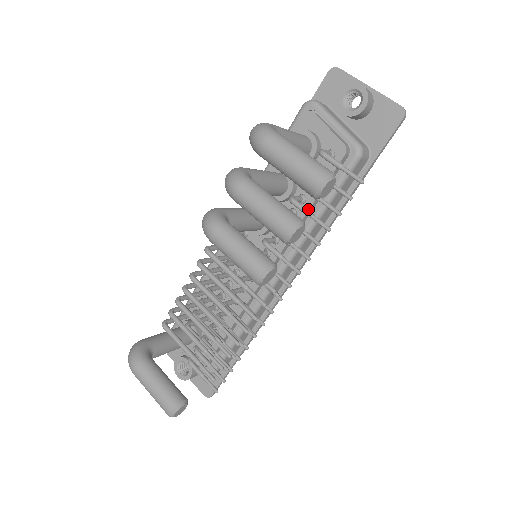
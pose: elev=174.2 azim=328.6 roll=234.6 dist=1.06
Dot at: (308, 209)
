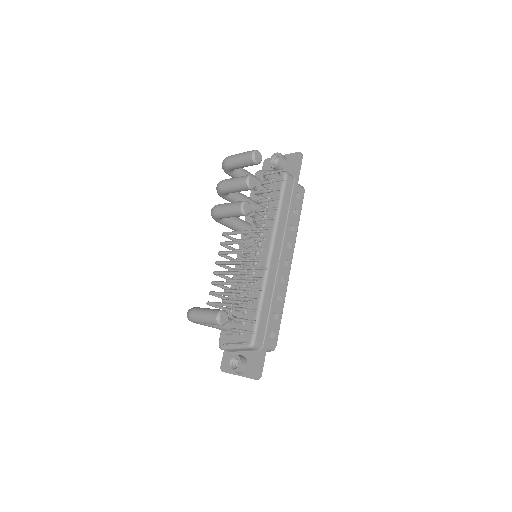
Dot at: (267, 199)
